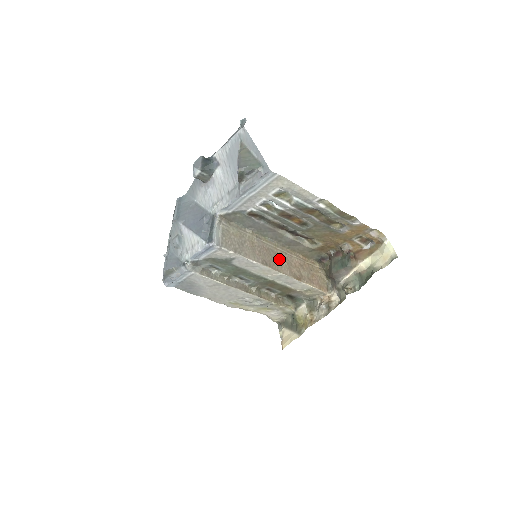
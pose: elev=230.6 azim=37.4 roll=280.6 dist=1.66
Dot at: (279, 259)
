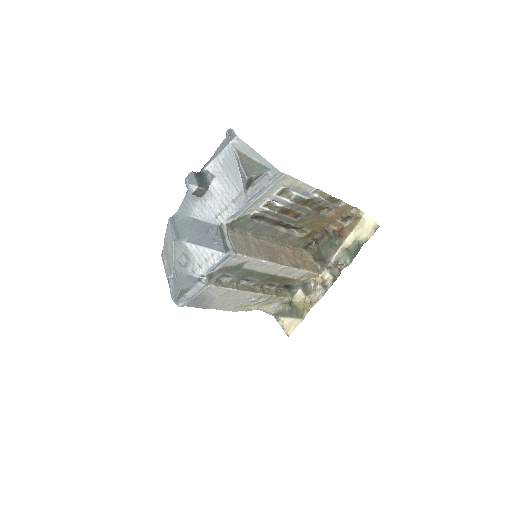
Dot at: (278, 253)
